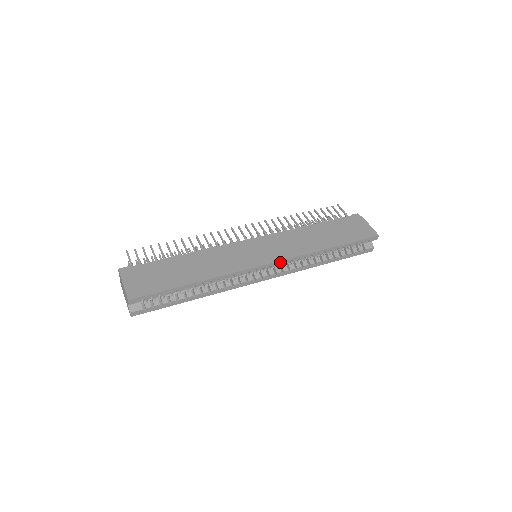
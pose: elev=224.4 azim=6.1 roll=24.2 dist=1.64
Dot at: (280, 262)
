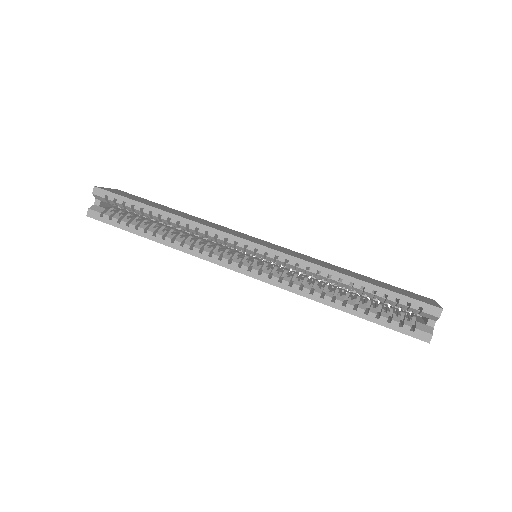
Dot at: (271, 252)
